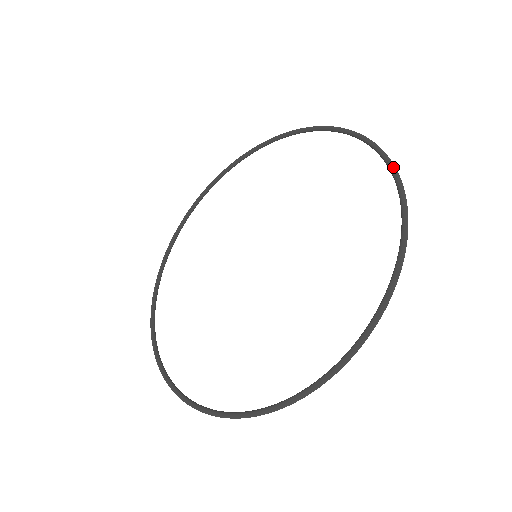
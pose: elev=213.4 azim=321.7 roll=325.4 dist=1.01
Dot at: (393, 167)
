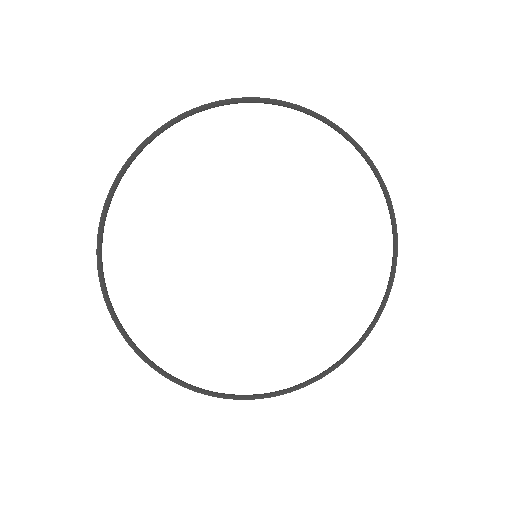
Dot at: (387, 191)
